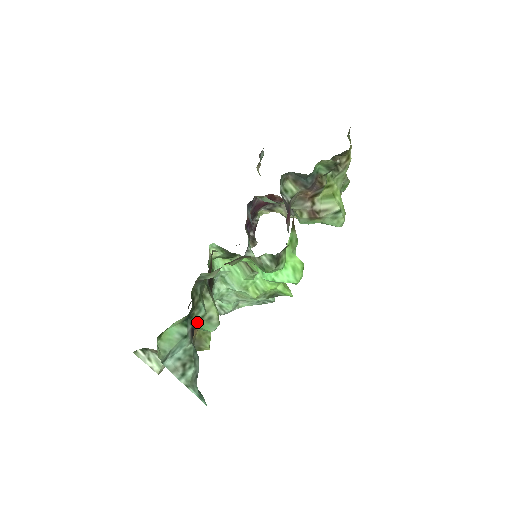
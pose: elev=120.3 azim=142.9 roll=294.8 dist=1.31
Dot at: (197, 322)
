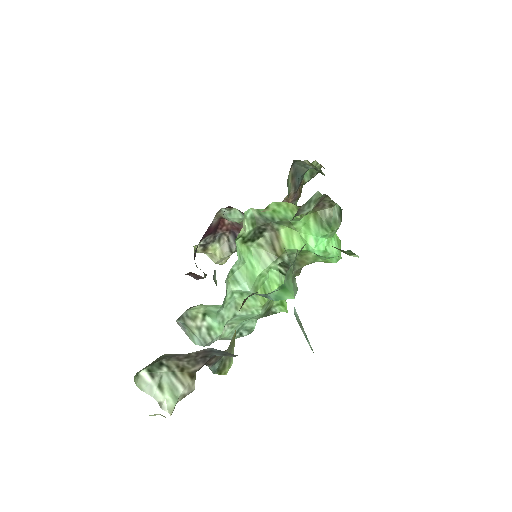
Dot at: (286, 277)
